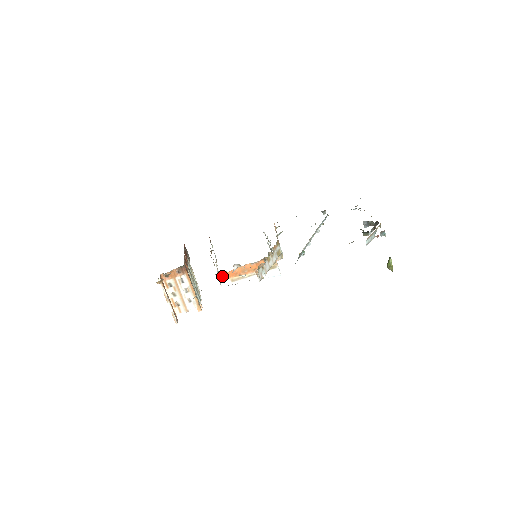
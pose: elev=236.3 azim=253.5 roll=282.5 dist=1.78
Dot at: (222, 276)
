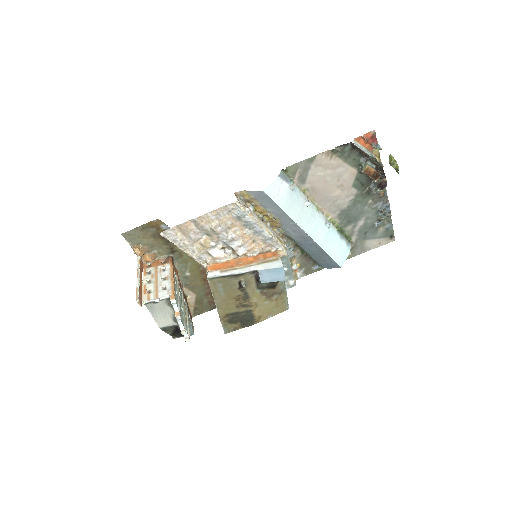
Dot at: (211, 268)
